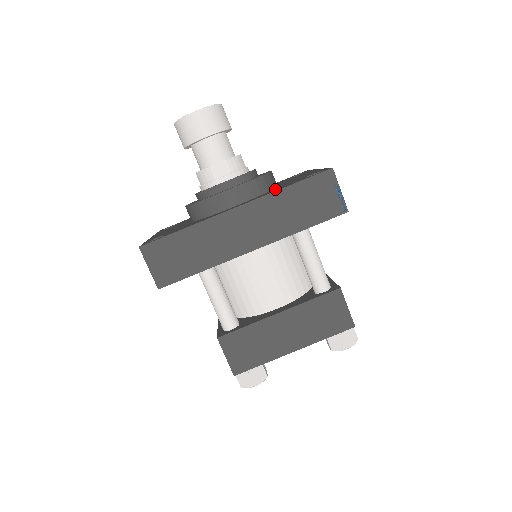
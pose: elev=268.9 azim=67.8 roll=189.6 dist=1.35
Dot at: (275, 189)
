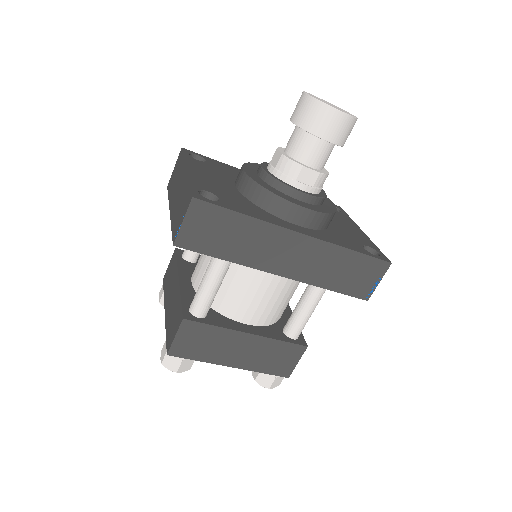
Dot at: (335, 235)
